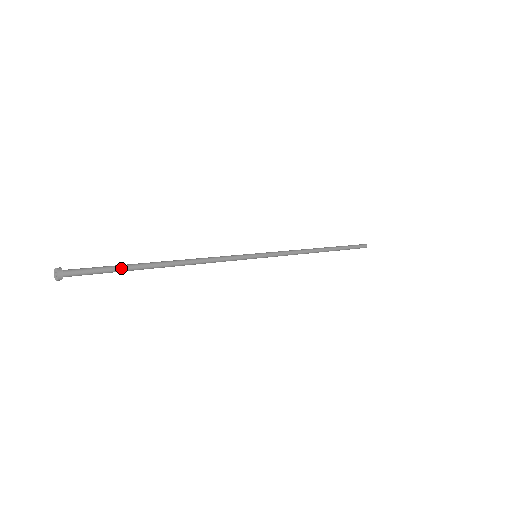
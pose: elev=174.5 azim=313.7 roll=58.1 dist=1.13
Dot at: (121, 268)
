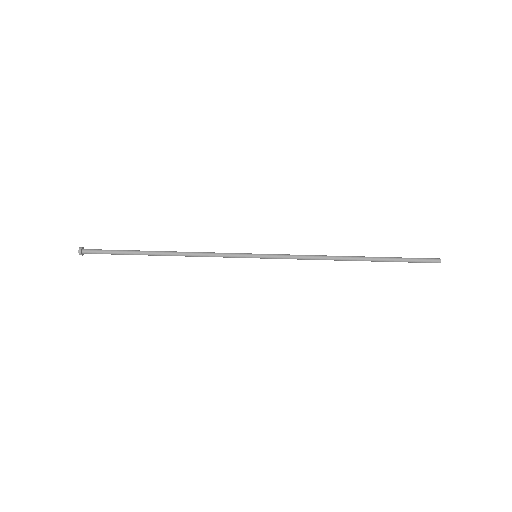
Dot at: (123, 254)
